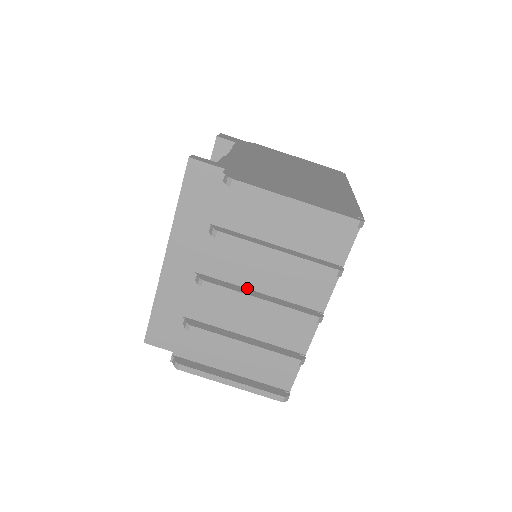
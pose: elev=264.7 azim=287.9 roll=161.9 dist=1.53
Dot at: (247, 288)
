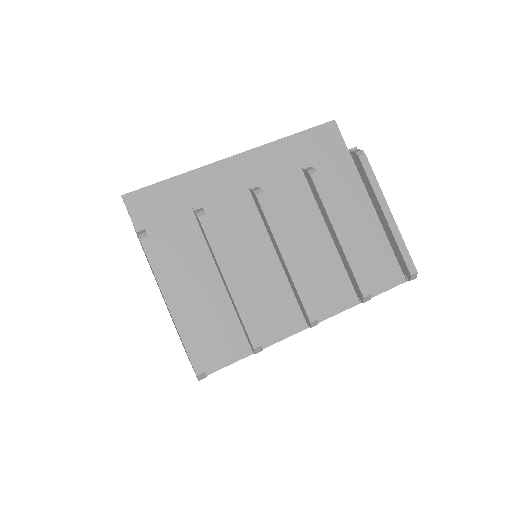
Dot at: occluded
